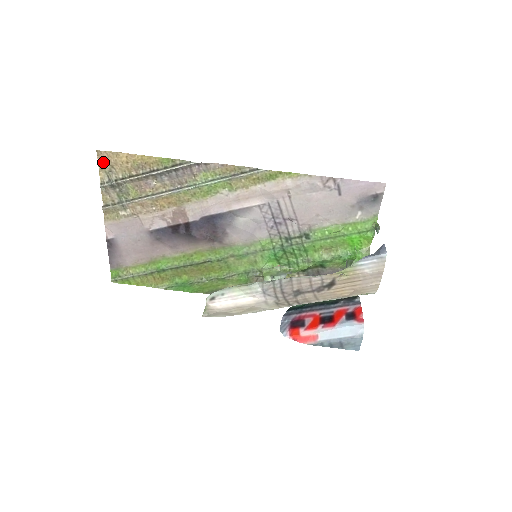
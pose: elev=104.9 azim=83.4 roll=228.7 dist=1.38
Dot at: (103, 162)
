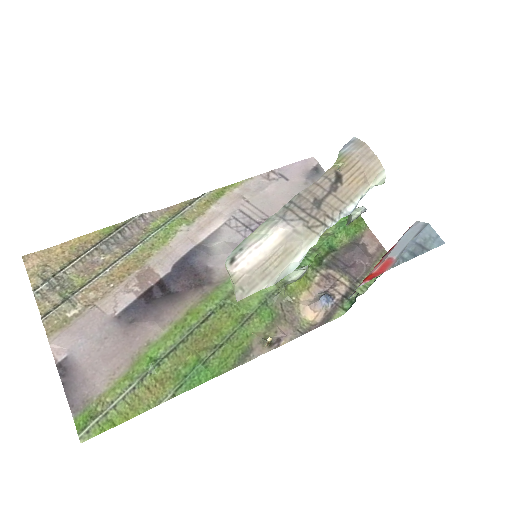
Dot at: (33, 266)
